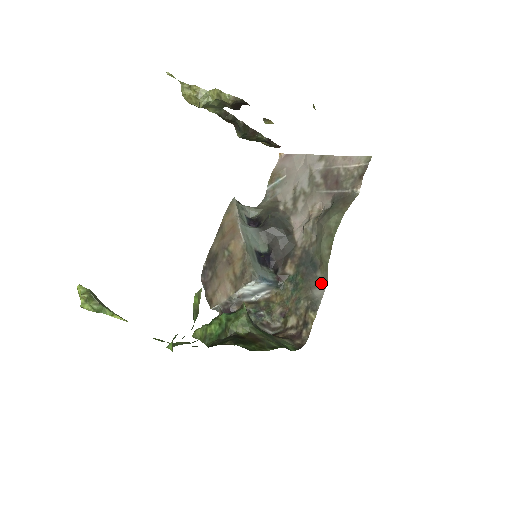
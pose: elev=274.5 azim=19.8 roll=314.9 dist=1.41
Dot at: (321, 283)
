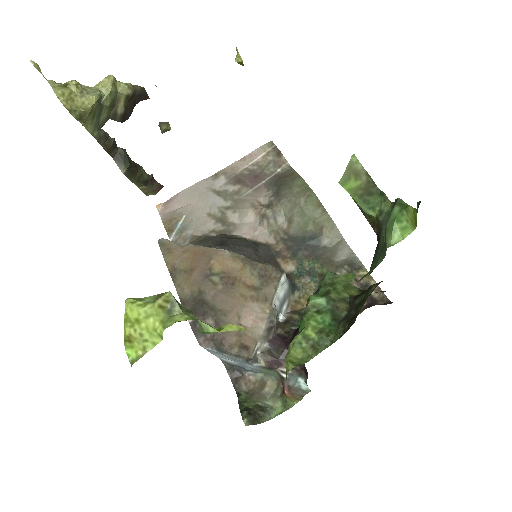
Dot at: (337, 245)
